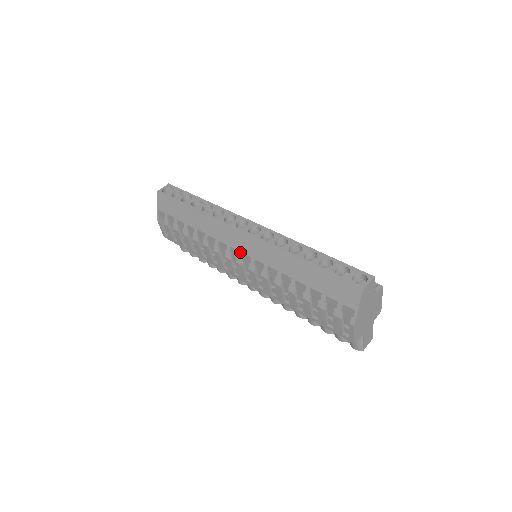
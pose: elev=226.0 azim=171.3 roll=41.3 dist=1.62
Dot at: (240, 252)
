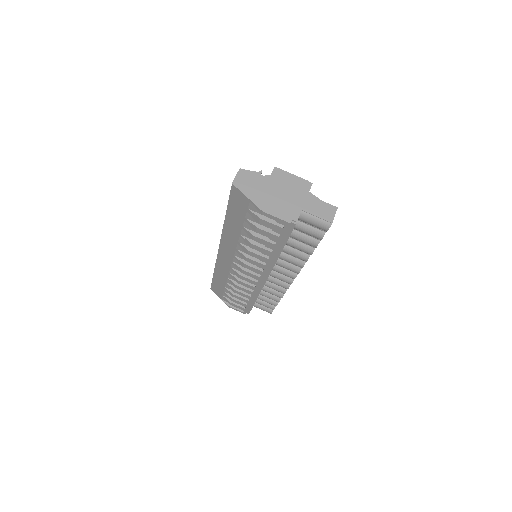
Dot at: (232, 263)
